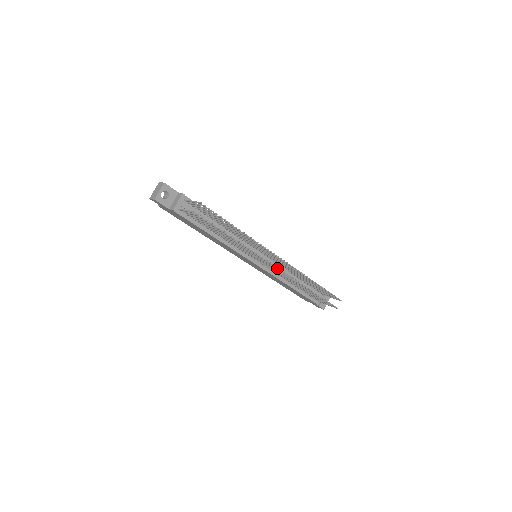
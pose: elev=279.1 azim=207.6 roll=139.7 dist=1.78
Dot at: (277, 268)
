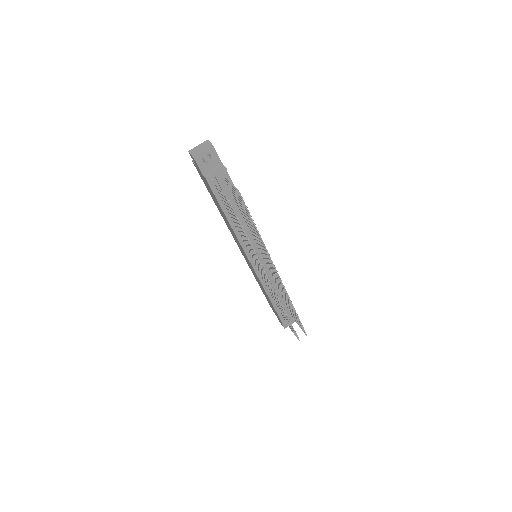
Dot at: occluded
